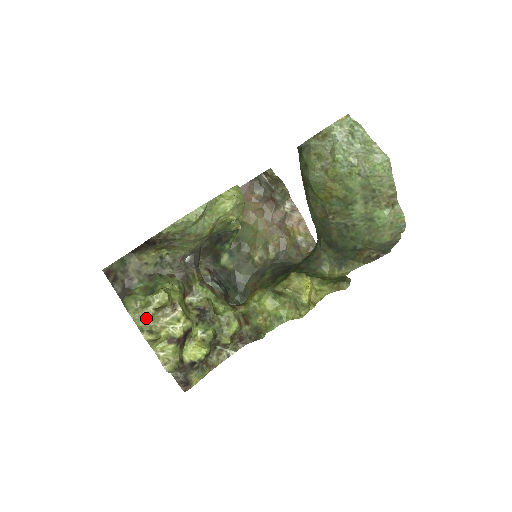
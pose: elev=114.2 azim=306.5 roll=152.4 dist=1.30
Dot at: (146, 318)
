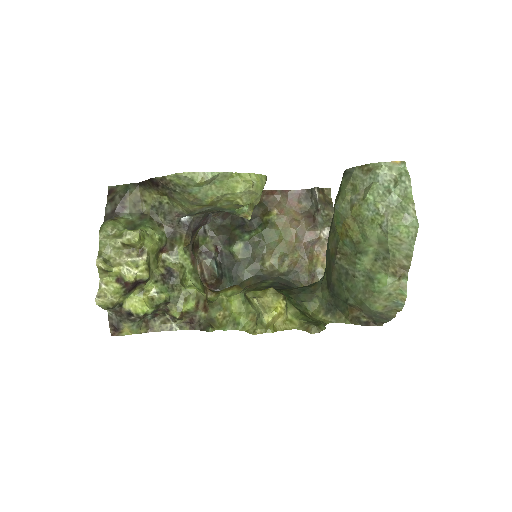
Dot at: (111, 247)
